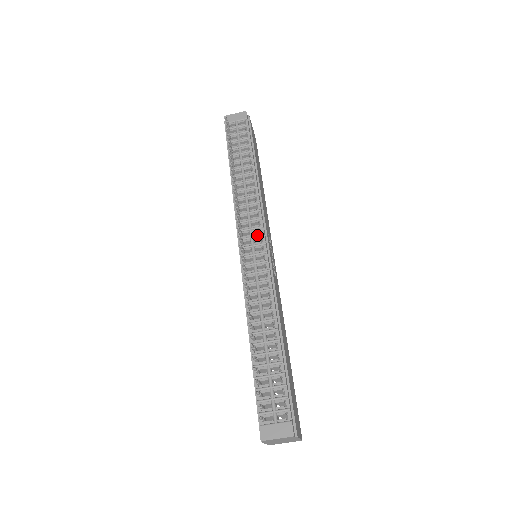
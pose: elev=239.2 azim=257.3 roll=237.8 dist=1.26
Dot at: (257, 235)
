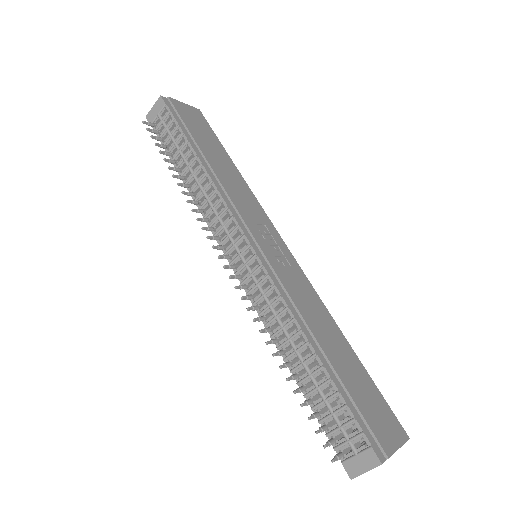
Dot at: (238, 240)
